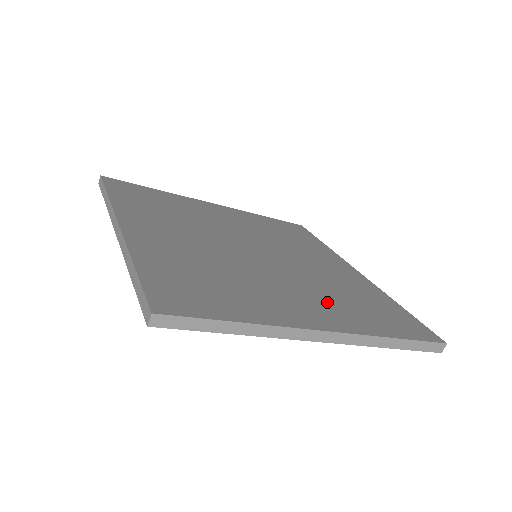
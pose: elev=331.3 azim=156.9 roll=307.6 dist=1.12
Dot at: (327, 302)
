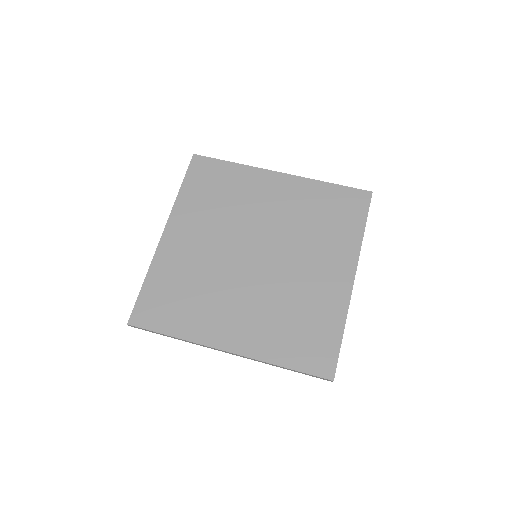
Dot at: (324, 251)
